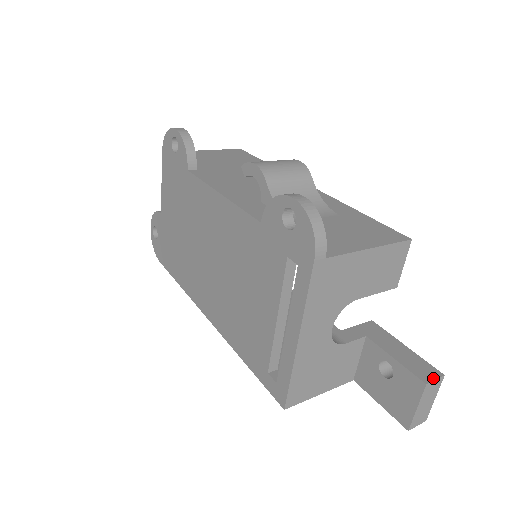
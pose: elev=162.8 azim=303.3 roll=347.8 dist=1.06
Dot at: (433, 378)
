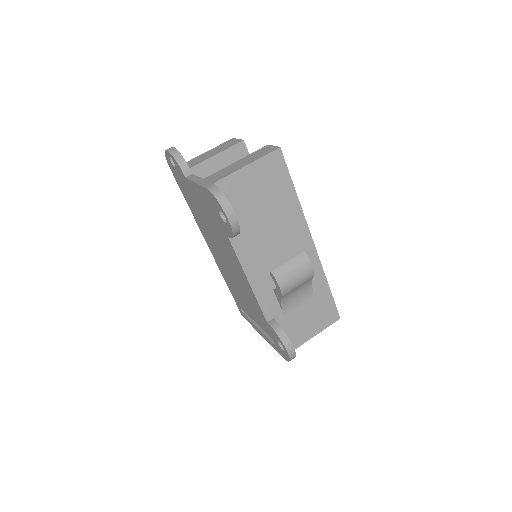
Dot at: occluded
